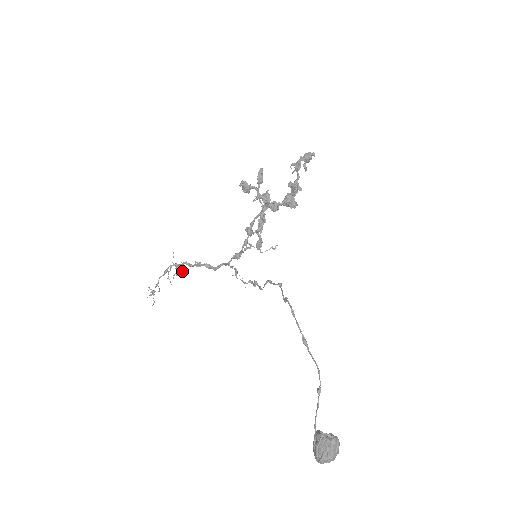
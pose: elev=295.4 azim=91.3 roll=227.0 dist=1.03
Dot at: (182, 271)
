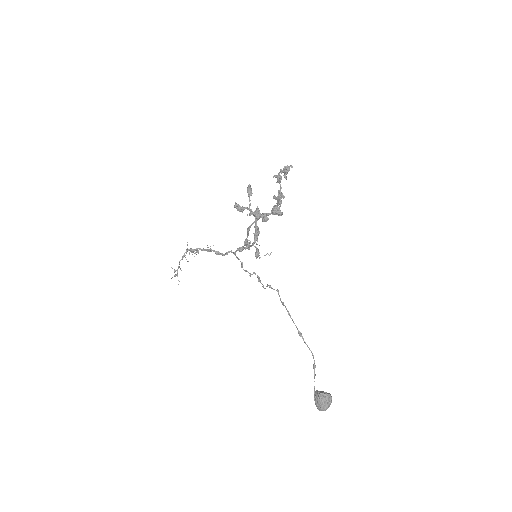
Dot at: (196, 251)
